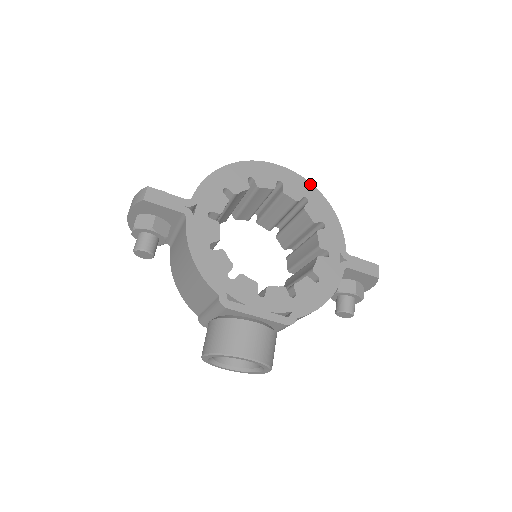
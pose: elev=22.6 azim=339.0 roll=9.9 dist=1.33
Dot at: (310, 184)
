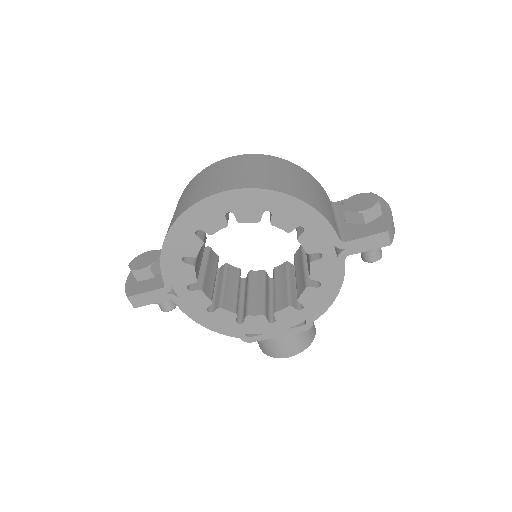
Dot at: (263, 191)
